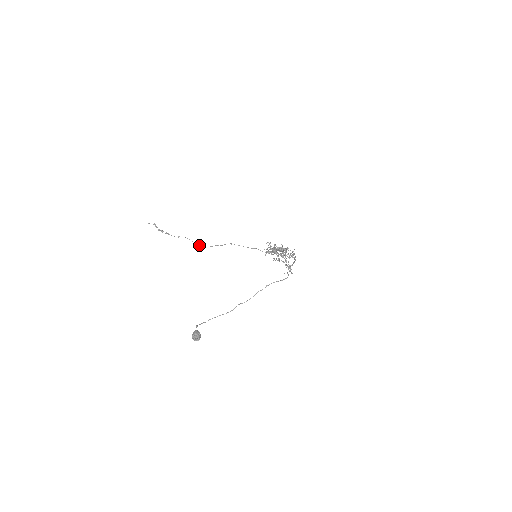
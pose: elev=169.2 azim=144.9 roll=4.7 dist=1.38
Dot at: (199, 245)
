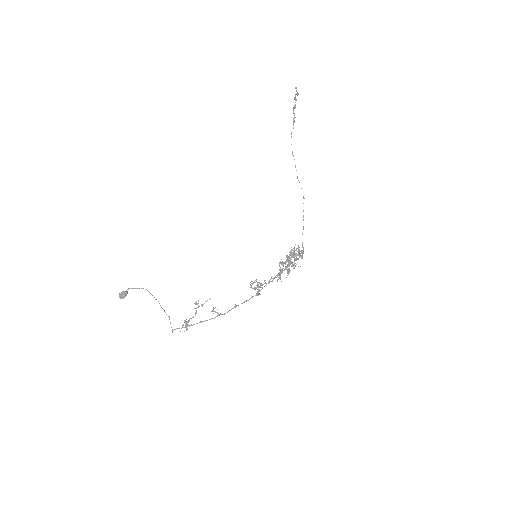
Dot at: (295, 165)
